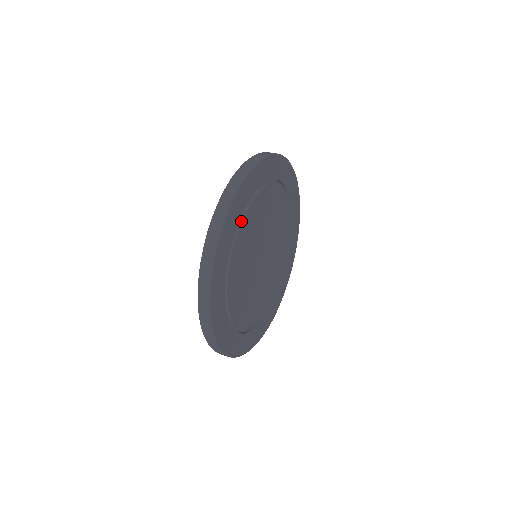
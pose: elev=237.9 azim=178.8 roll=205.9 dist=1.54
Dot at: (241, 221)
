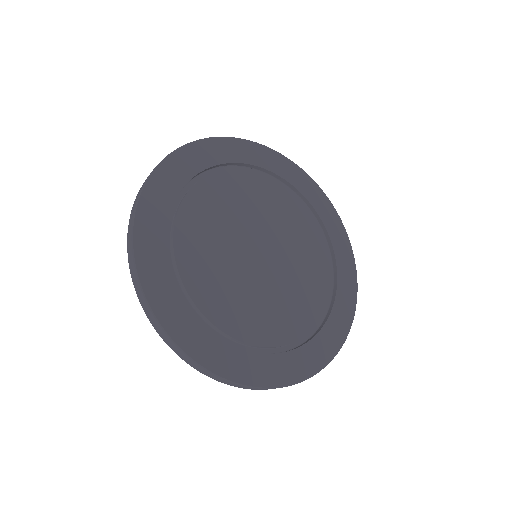
Dot at: (175, 261)
